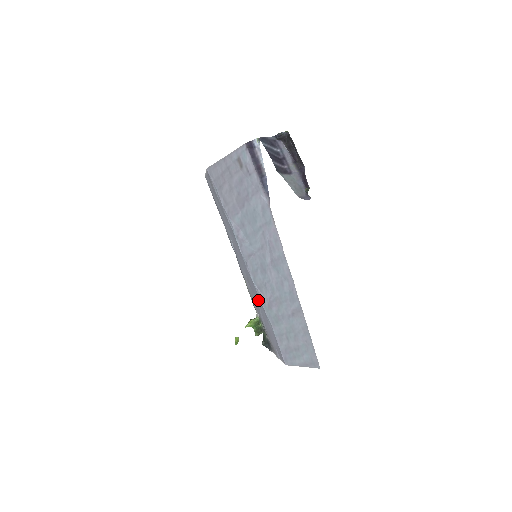
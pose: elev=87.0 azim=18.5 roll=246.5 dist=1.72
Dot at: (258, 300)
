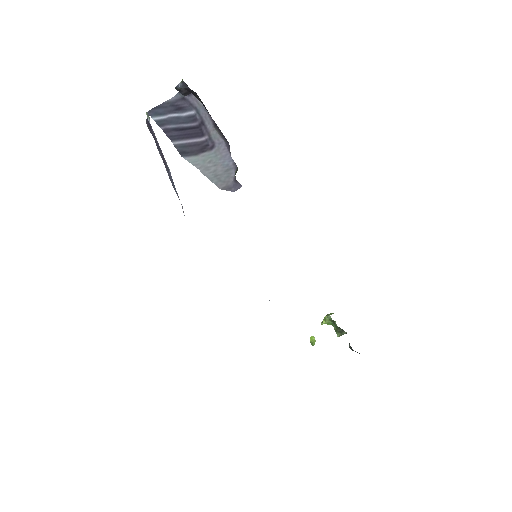
Dot at: occluded
